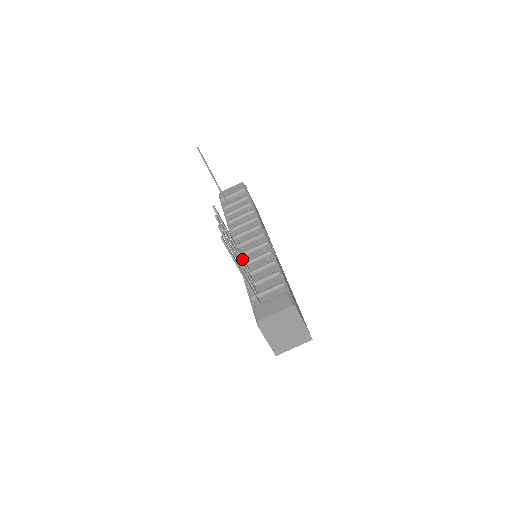
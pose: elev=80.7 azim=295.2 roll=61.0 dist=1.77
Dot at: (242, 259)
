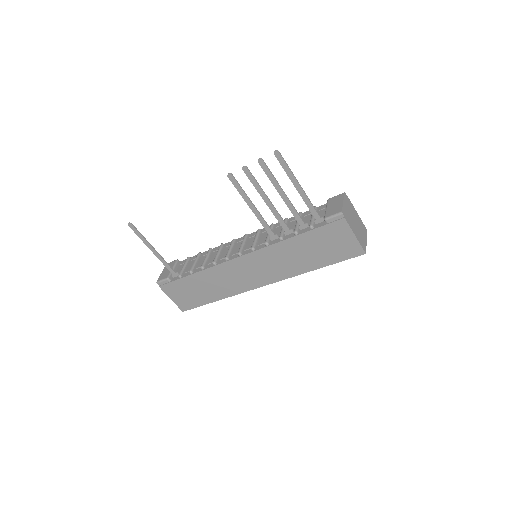
Dot at: (268, 226)
